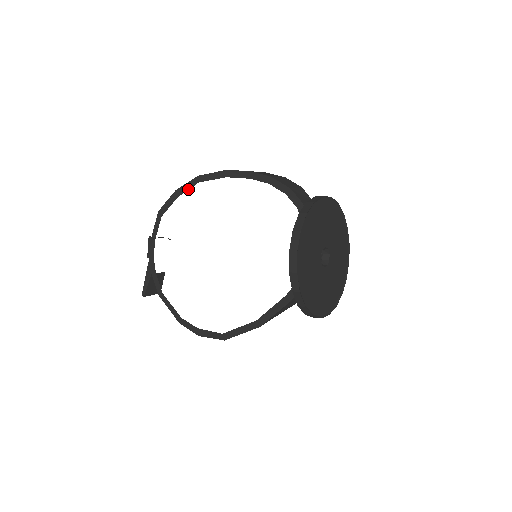
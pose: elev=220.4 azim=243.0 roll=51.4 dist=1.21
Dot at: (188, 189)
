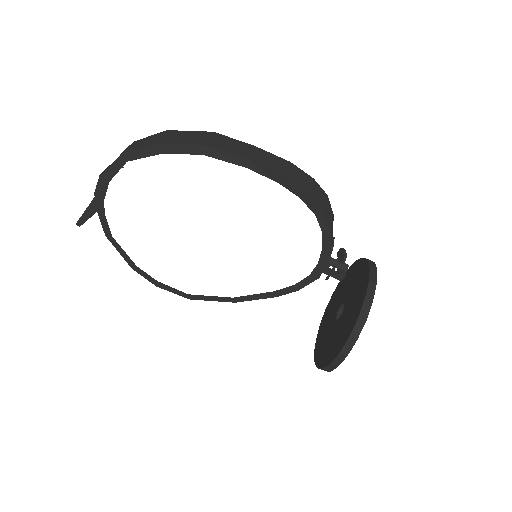
Dot at: (182, 153)
